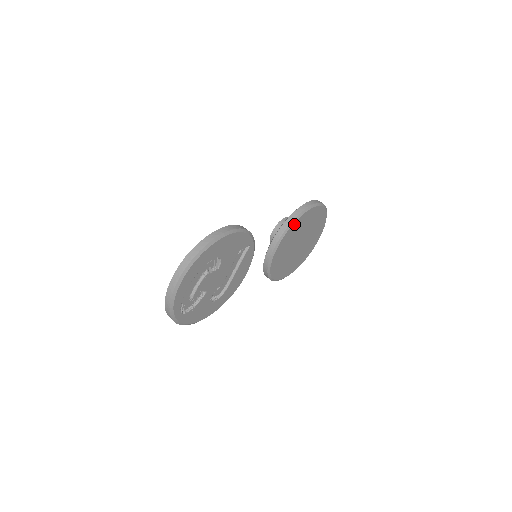
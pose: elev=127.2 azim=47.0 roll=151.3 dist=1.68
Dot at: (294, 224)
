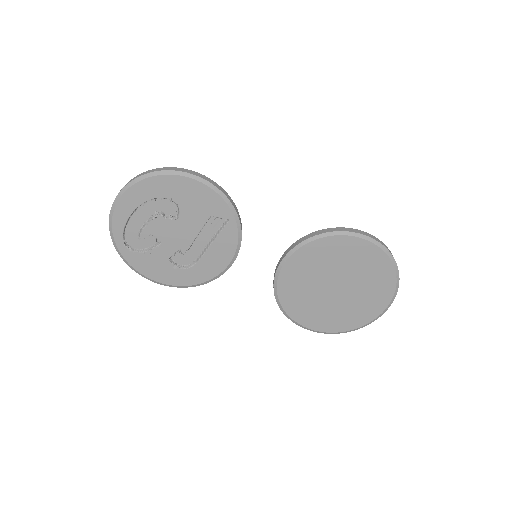
Dot at: (318, 242)
